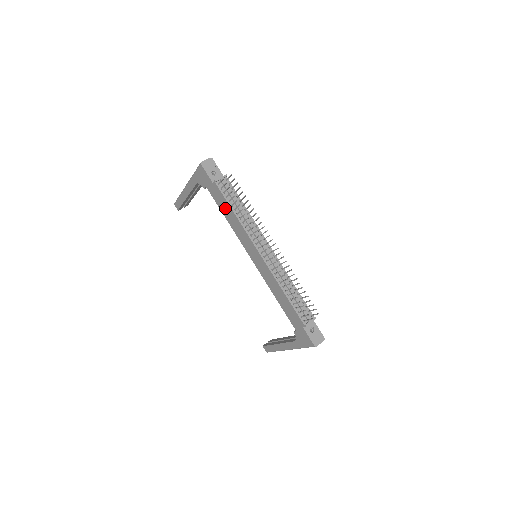
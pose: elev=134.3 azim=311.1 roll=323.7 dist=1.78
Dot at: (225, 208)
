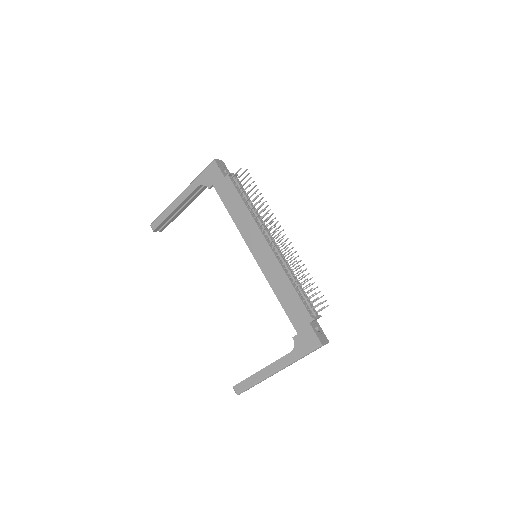
Dot at: (233, 202)
